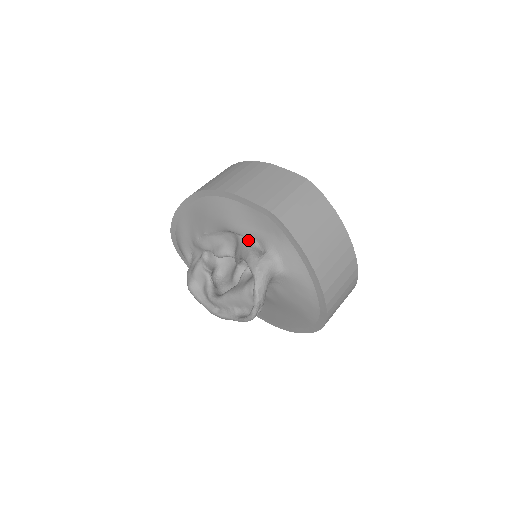
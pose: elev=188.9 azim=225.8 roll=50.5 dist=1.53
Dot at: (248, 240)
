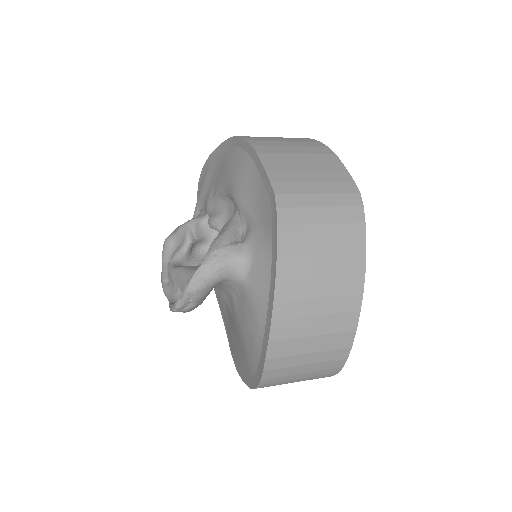
Dot at: (240, 220)
